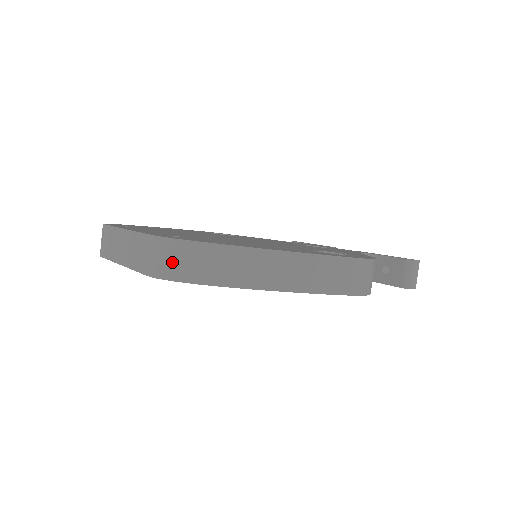
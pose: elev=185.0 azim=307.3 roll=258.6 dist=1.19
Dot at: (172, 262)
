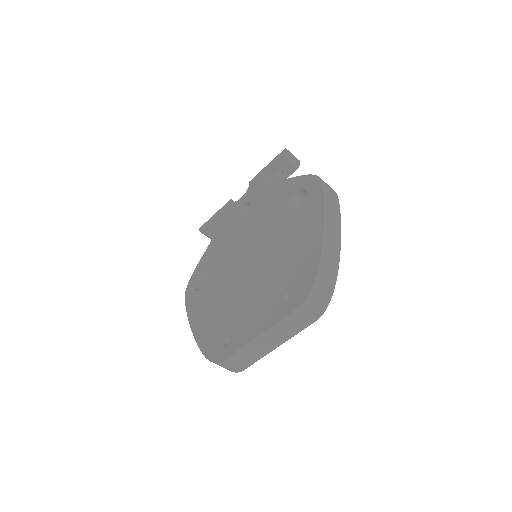
Dot at: (320, 299)
